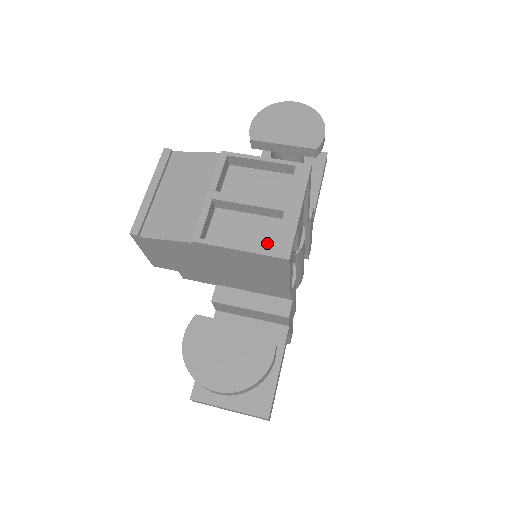
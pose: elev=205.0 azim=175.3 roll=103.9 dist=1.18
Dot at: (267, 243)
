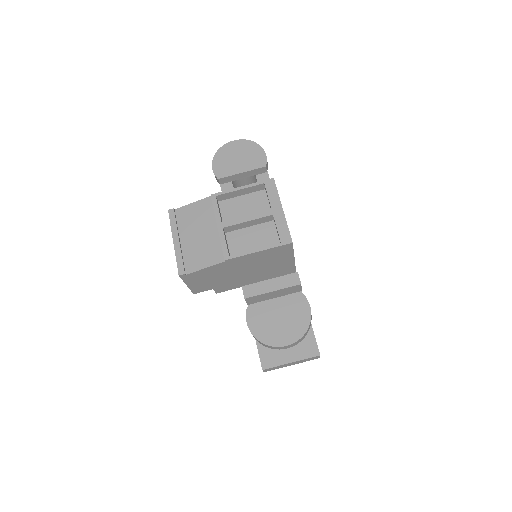
Dot at: (271, 240)
